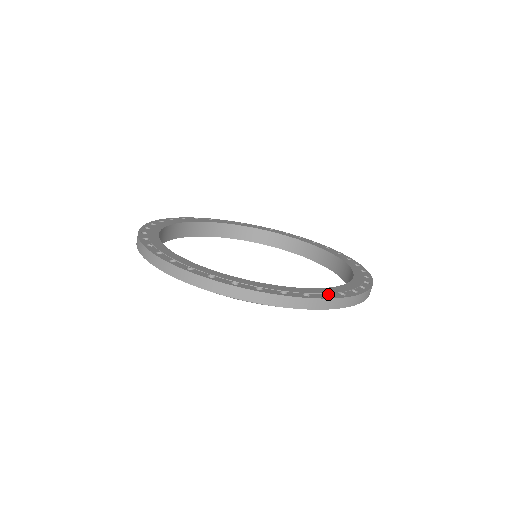
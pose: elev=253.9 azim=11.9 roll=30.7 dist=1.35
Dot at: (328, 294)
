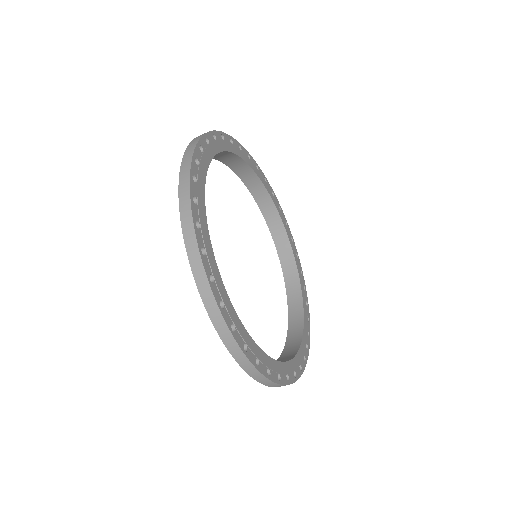
Dot at: (289, 375)
